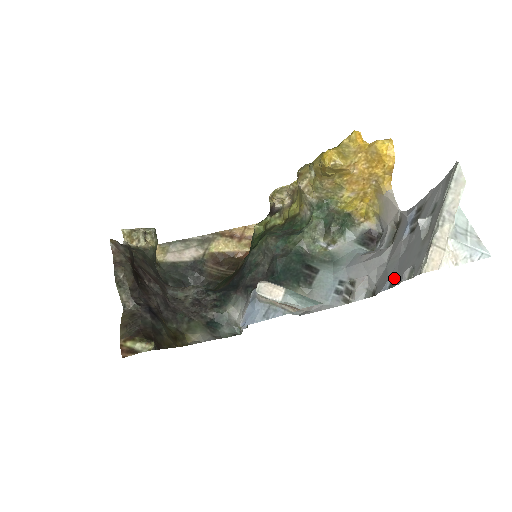
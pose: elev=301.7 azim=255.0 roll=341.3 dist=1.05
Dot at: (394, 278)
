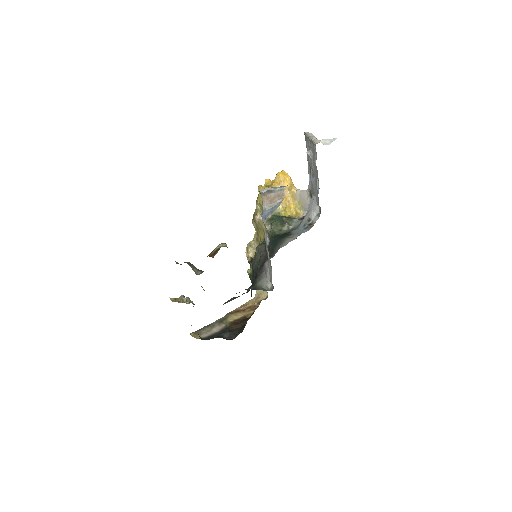
Dot at: (317, 182)
